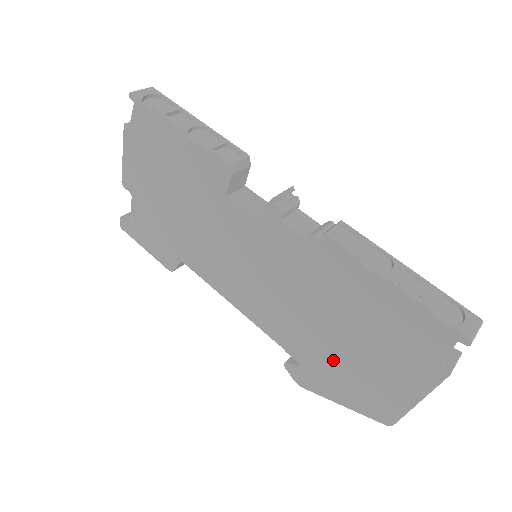
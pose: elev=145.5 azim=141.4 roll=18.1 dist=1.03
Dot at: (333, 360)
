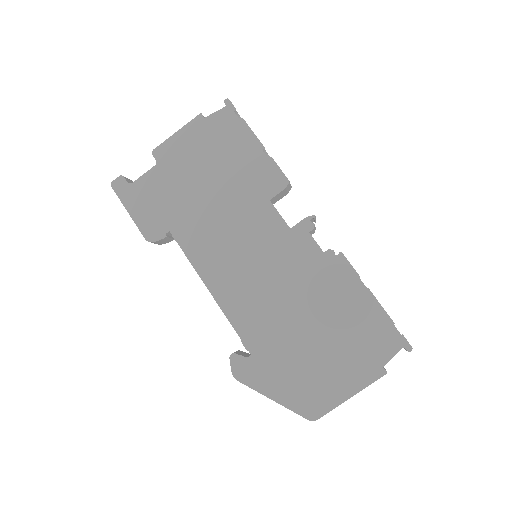
Dot at: (290, 354)
